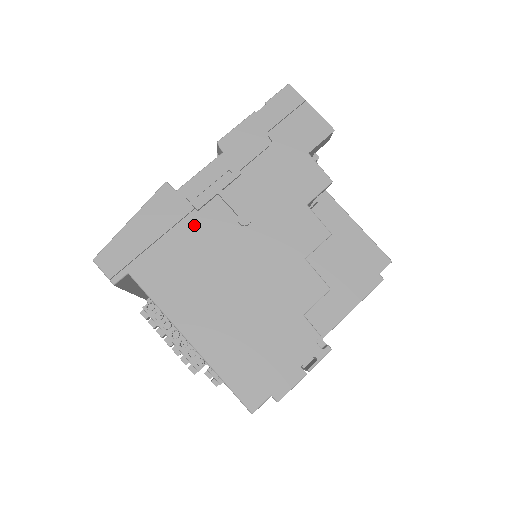
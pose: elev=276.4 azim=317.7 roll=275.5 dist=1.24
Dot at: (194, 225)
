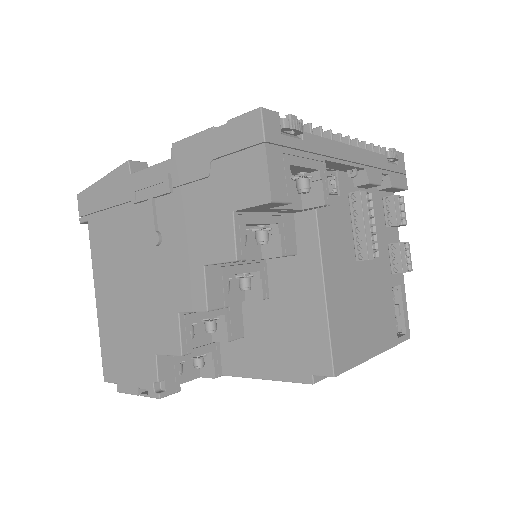
Dot at: (129, 215)
